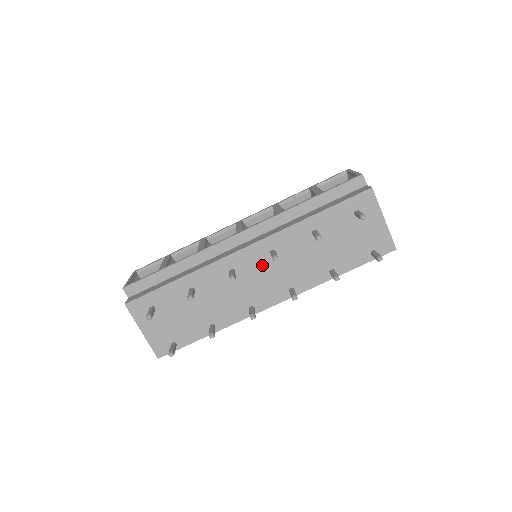
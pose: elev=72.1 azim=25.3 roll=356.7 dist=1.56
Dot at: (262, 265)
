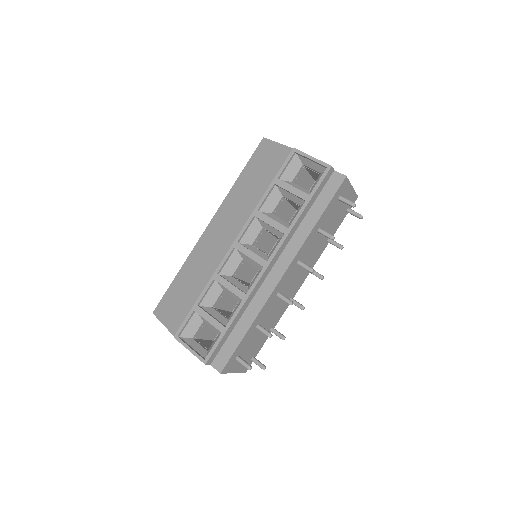
Dot at: (293, 274)
